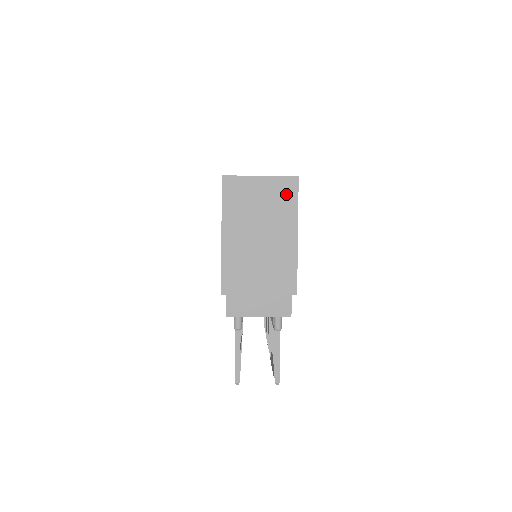
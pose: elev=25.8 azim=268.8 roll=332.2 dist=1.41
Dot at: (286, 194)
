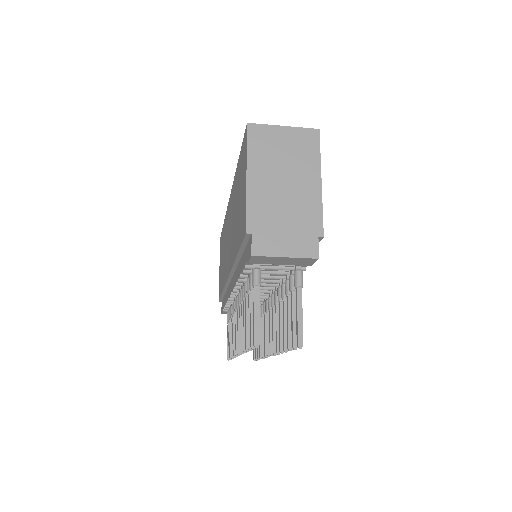
Dot at: (308, 143)
